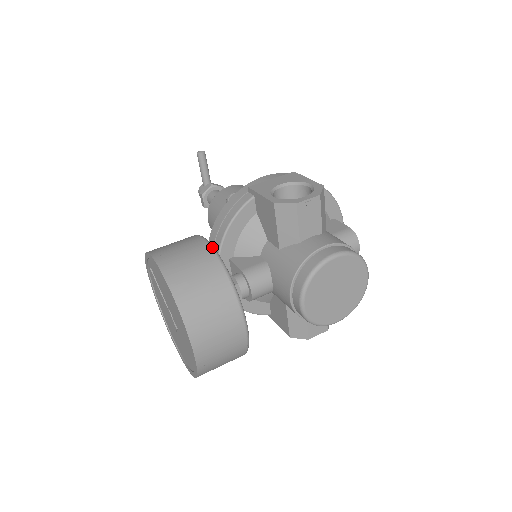
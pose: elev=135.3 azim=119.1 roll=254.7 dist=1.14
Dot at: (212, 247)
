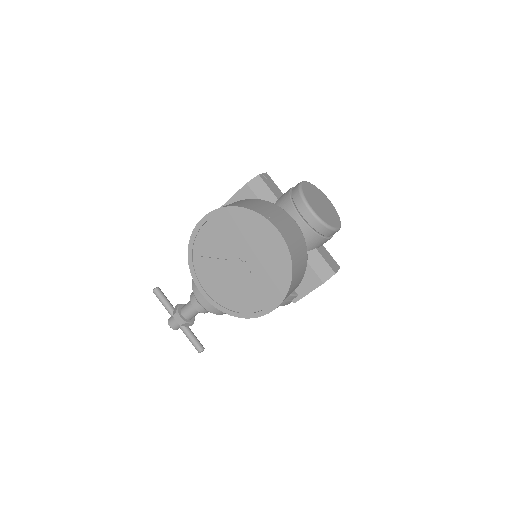
Dot at: occluded
